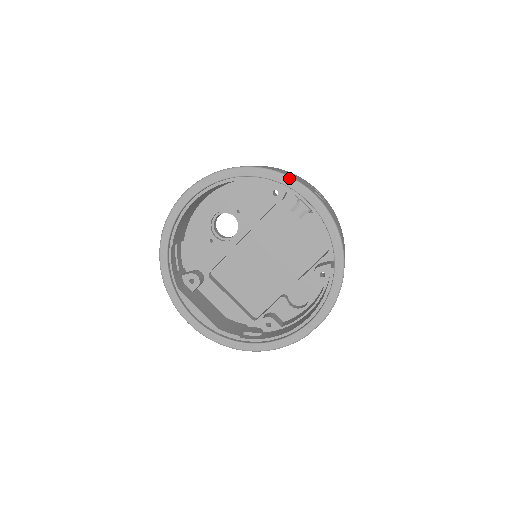
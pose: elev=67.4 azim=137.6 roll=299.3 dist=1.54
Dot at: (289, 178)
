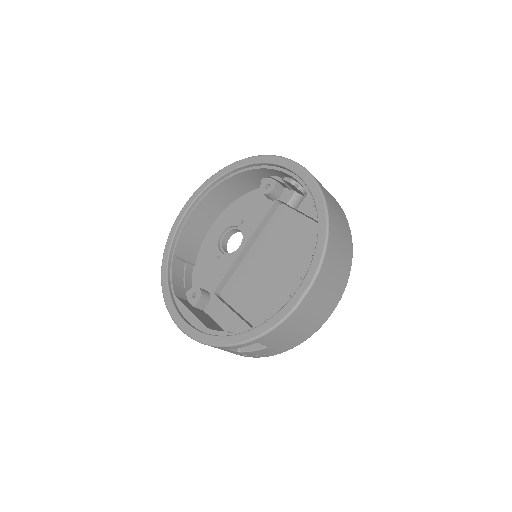
Dot at: (268, 156)
